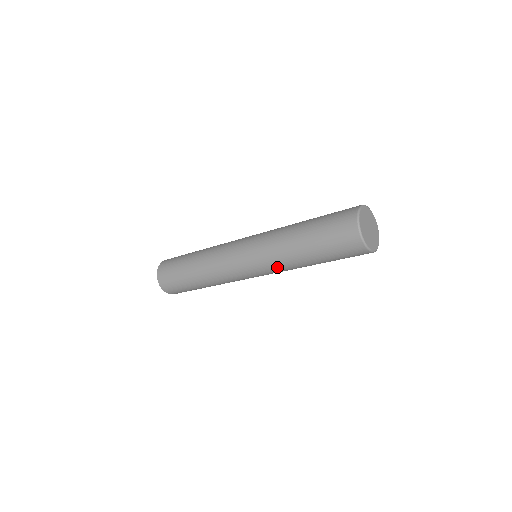
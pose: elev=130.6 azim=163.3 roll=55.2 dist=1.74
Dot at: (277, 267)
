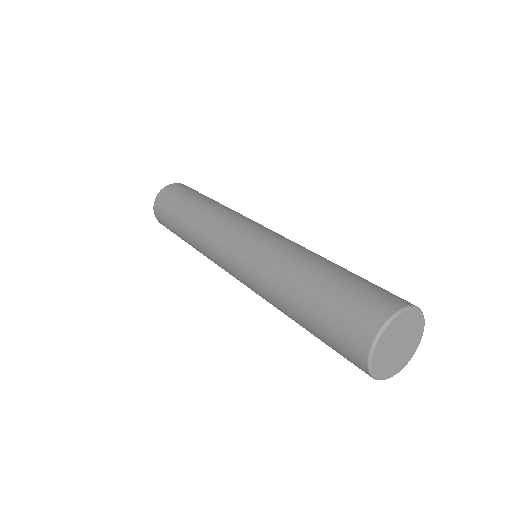
Dot at: (258, 288)
